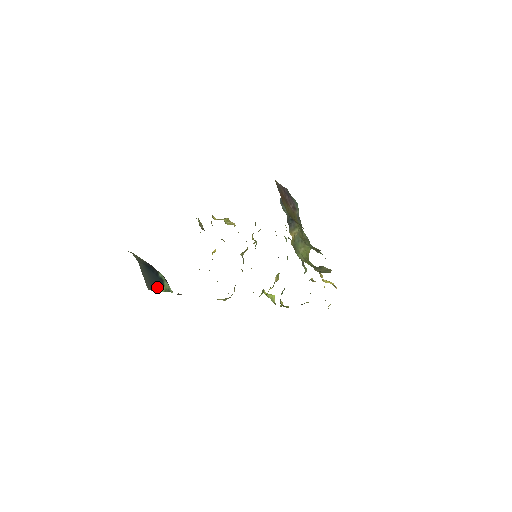
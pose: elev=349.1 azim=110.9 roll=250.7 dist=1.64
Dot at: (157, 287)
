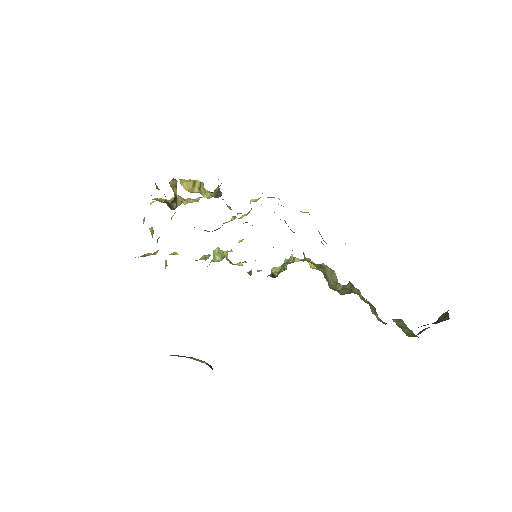
Dot at: occluded
